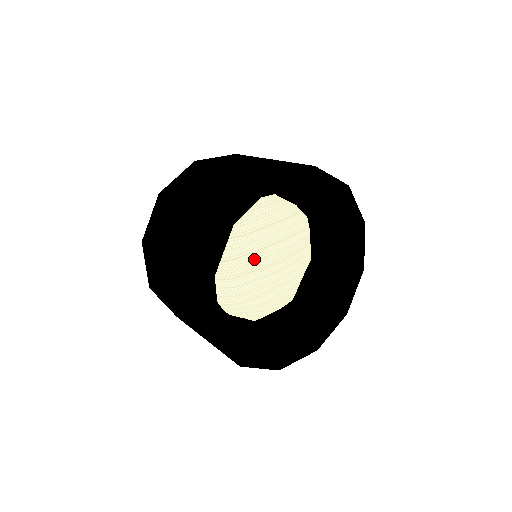
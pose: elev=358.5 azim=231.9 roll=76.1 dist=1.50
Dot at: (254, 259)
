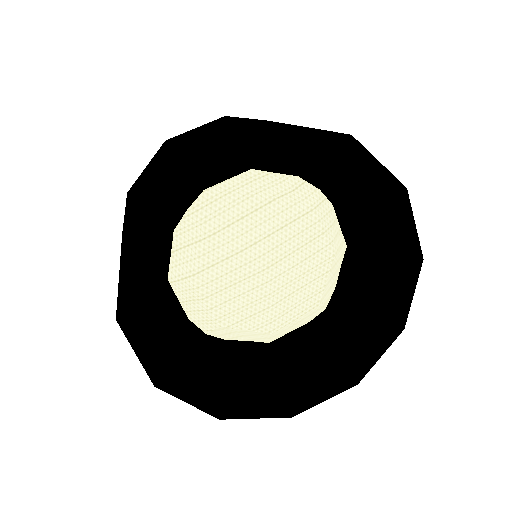
Dot at: (228, 269)
